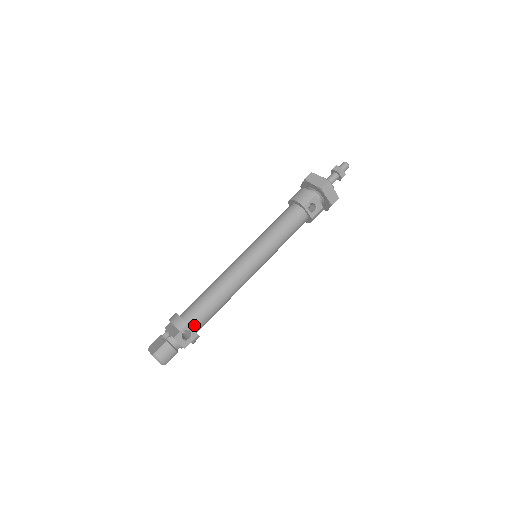
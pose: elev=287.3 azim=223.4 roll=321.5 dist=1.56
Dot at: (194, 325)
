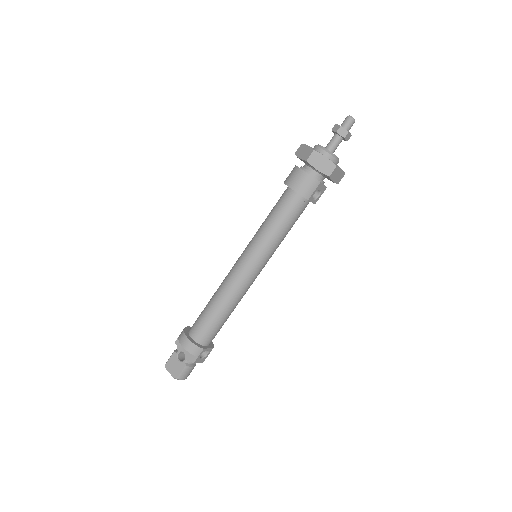
Dot at: (208, 343)
